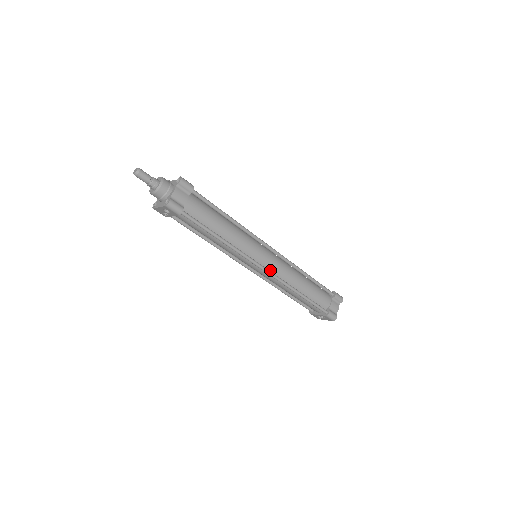
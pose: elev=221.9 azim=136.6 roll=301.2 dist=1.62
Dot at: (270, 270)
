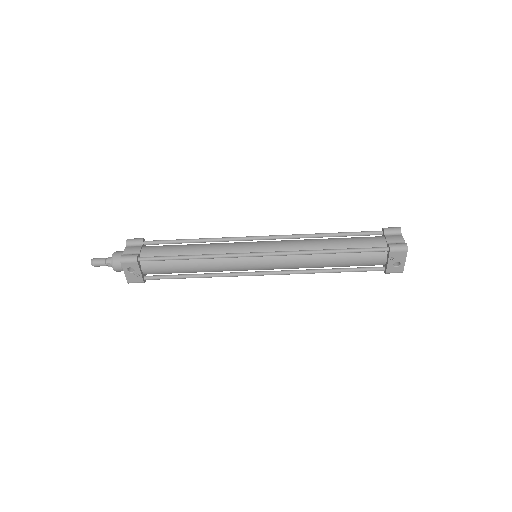
Dot at: (274, 252)
